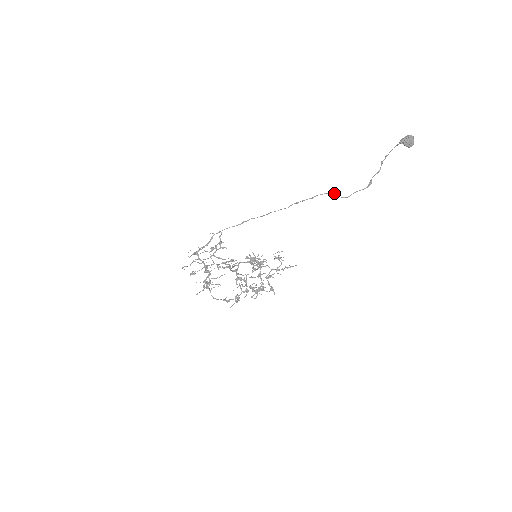
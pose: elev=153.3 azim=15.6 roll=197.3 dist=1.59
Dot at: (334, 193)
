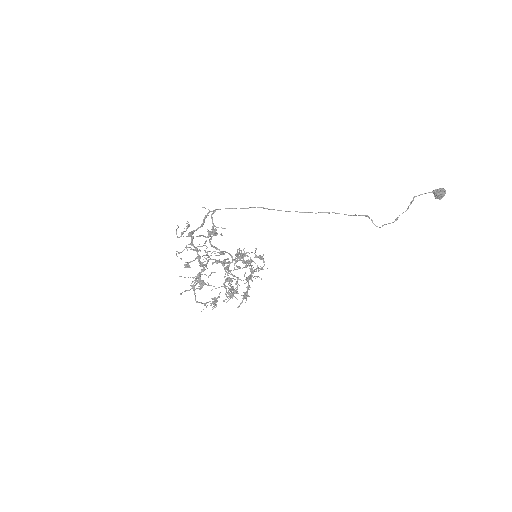
Dot at: occluded
